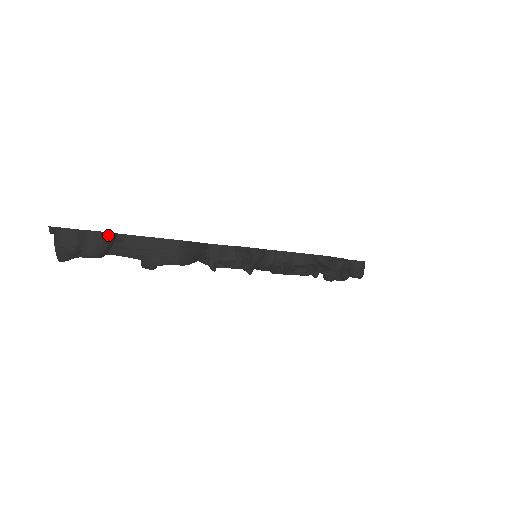
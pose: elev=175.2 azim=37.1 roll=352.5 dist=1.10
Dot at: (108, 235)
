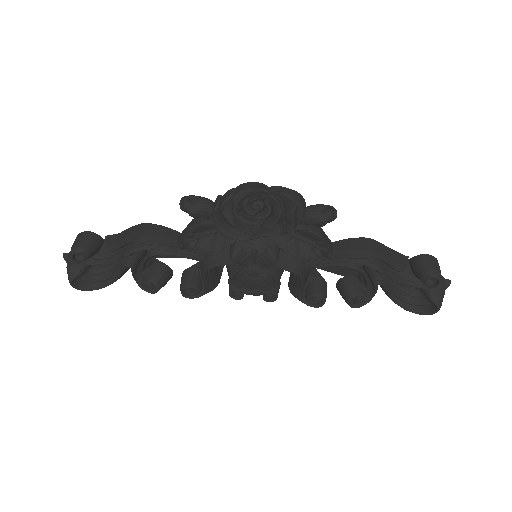
Dot at: (89, 234)
